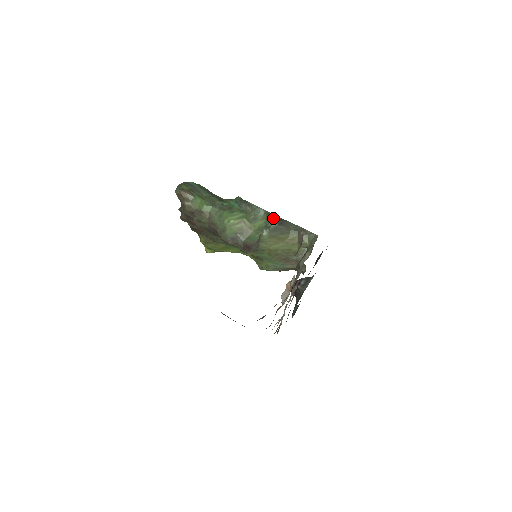
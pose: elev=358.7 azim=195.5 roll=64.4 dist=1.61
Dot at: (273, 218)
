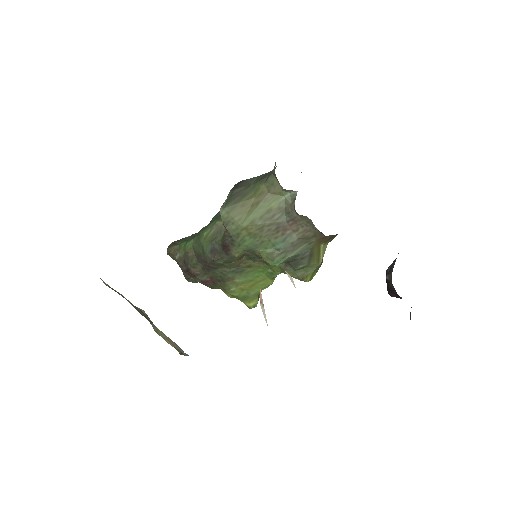
Dot at: occluded
